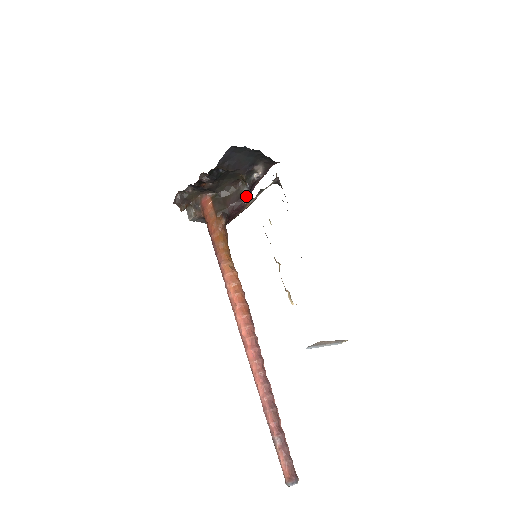
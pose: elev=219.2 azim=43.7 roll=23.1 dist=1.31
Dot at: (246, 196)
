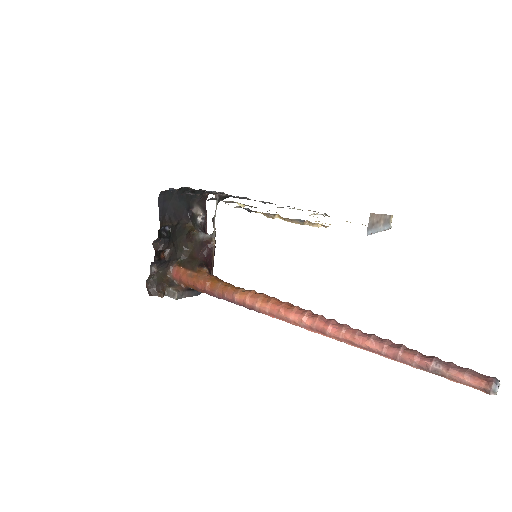
Dot at: (206, 238)
